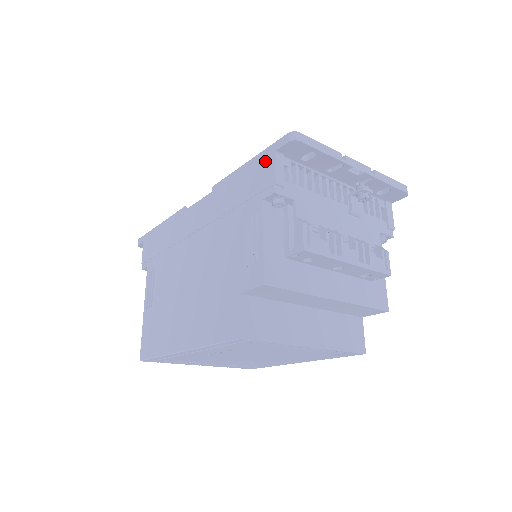
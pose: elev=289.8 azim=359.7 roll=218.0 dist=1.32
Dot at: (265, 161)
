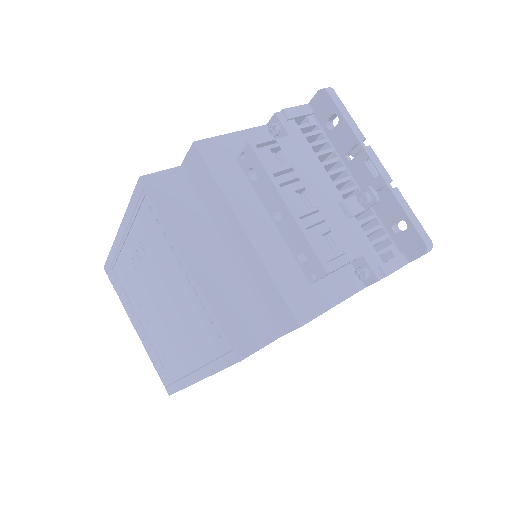
Dot at: occluded
